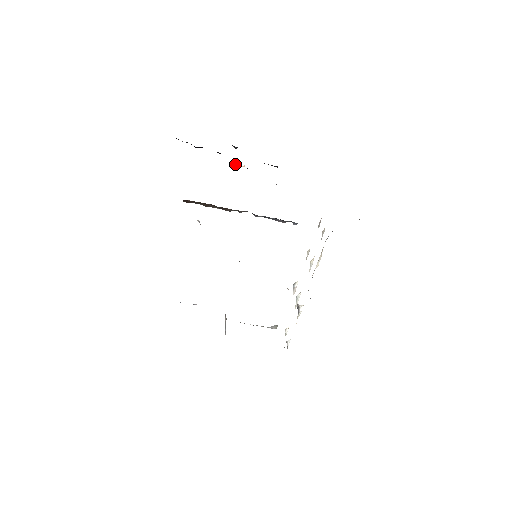
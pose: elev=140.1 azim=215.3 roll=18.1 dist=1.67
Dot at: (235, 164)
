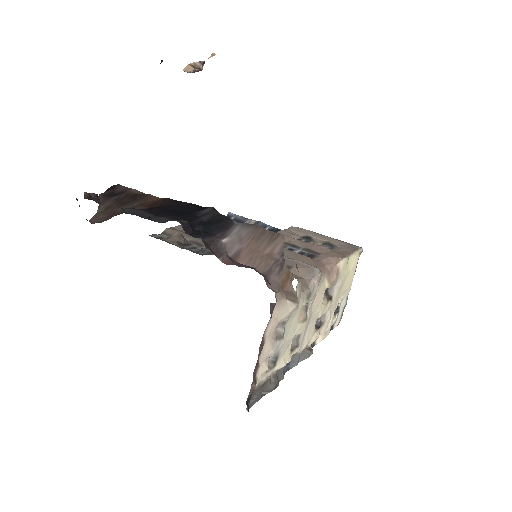
Dot at: (190, 66)
